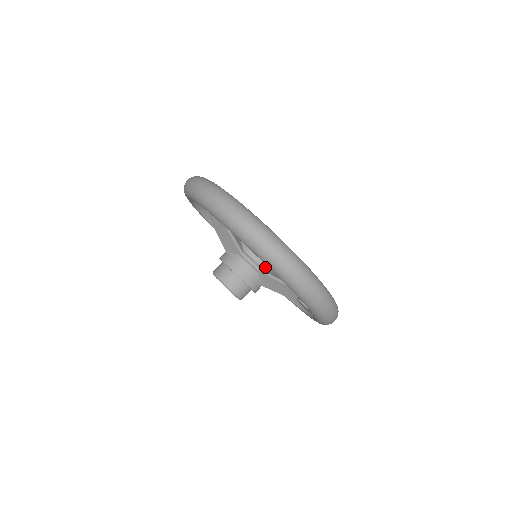
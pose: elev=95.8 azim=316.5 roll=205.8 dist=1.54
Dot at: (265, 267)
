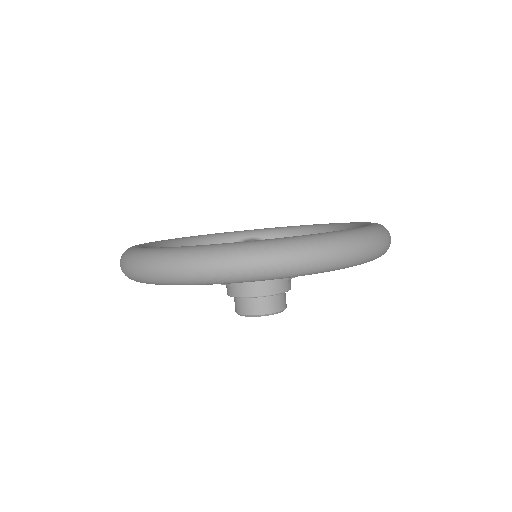
Dot at: occluded
